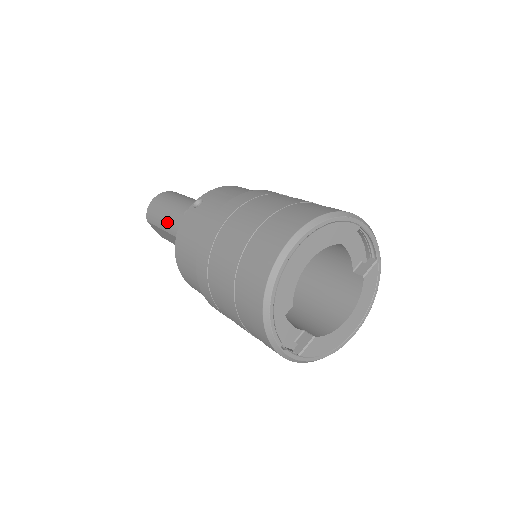
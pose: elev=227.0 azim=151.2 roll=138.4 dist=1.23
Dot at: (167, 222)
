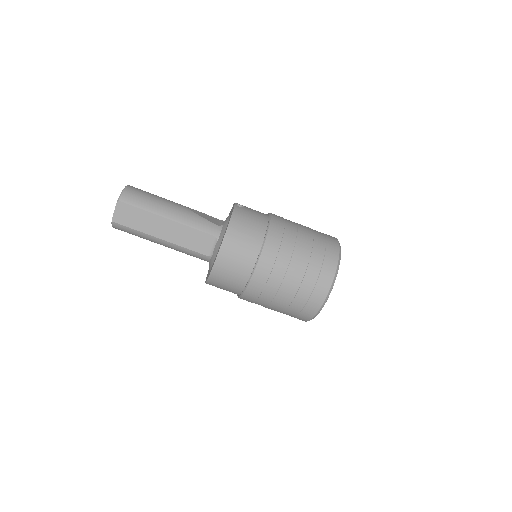
Dot at: (167, 209)
